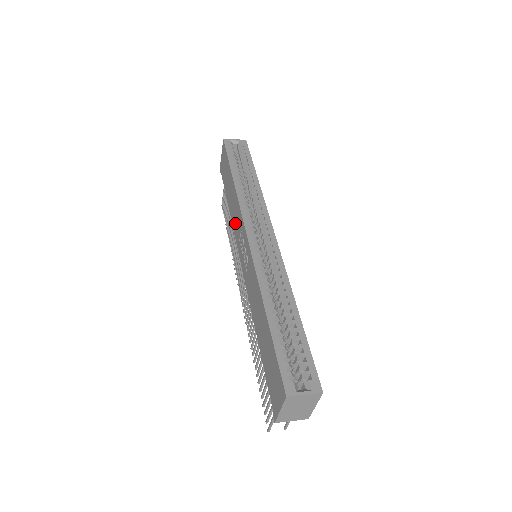
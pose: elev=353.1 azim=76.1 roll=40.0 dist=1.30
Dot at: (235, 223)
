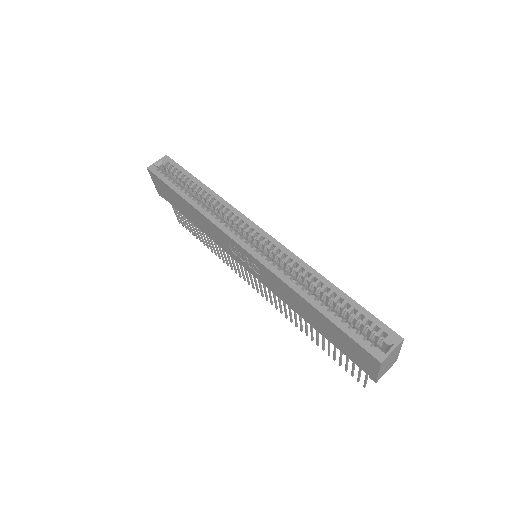
Dot at: (216, 239)
